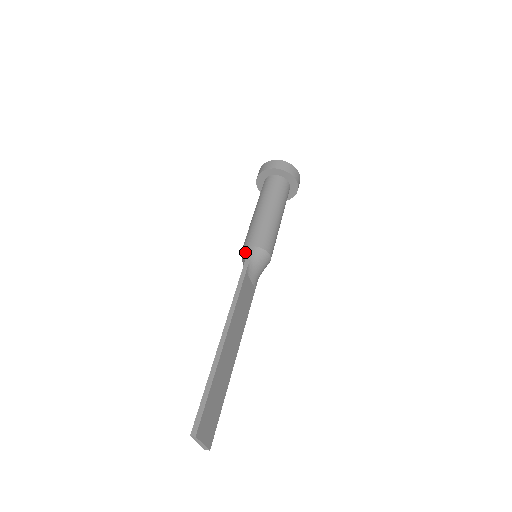
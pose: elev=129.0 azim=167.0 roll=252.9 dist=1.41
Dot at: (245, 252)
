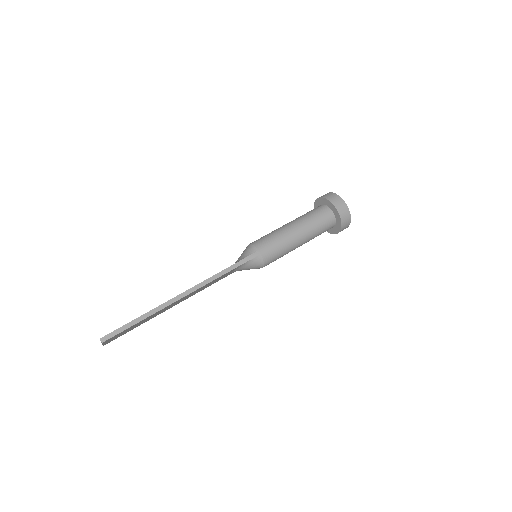
Dot at: (252, 251)
